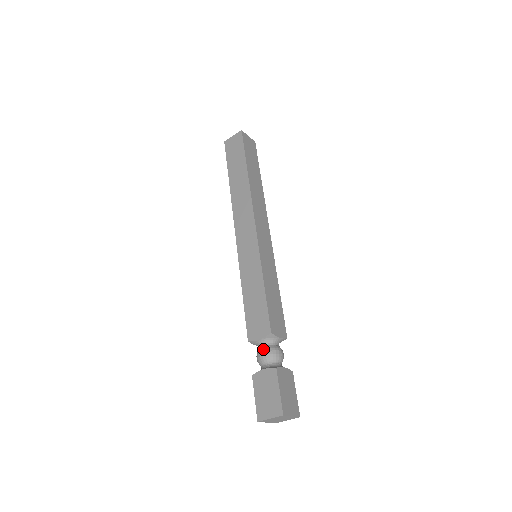
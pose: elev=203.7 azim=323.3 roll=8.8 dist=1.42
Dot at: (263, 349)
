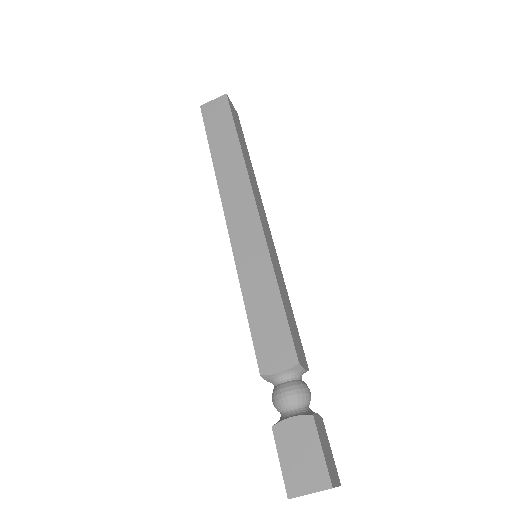
Dot at: (286, 387)
